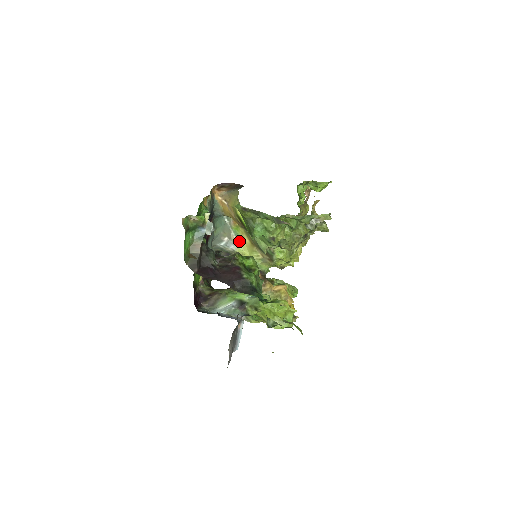
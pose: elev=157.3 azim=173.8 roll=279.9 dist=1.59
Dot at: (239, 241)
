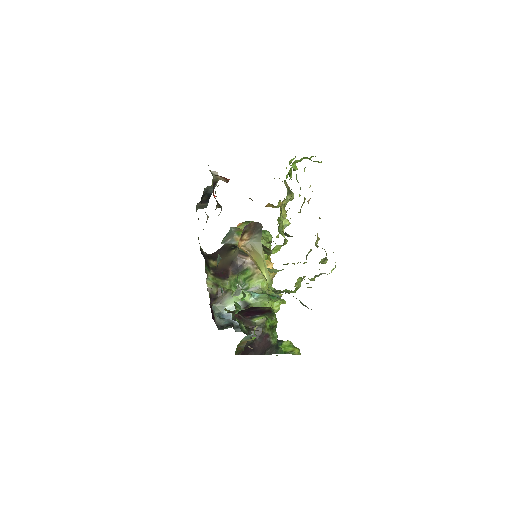
Dot at: occluded
